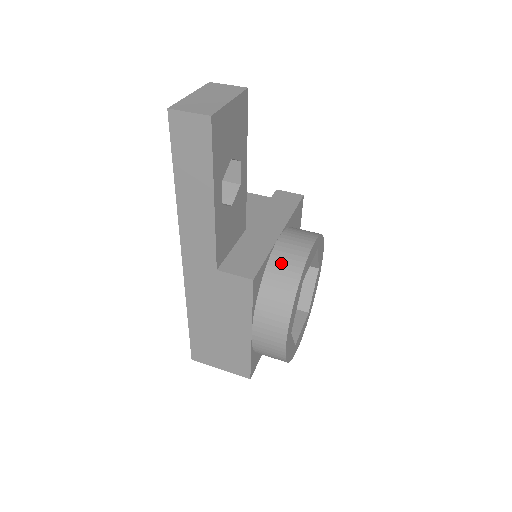
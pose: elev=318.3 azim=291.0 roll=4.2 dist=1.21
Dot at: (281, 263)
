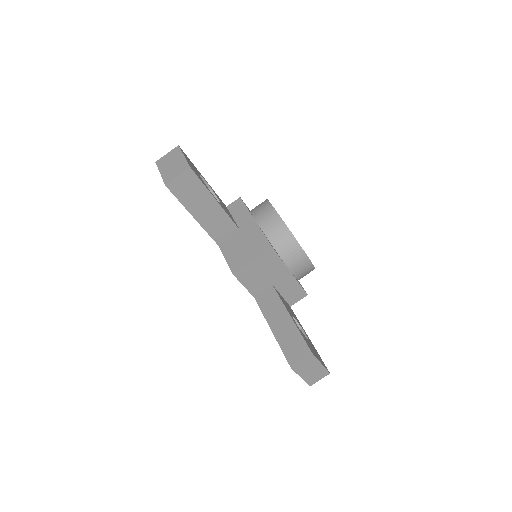
Dot at: (303, 275)
